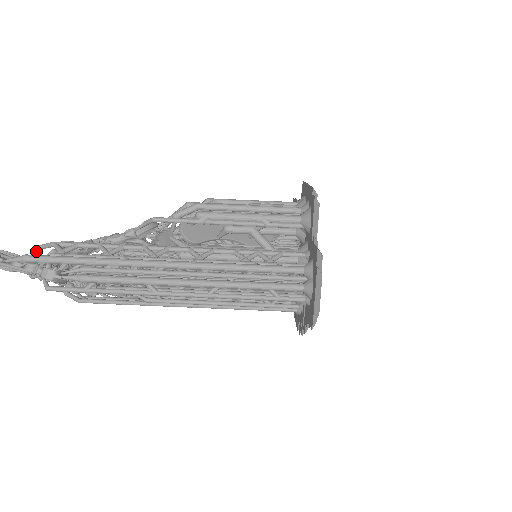
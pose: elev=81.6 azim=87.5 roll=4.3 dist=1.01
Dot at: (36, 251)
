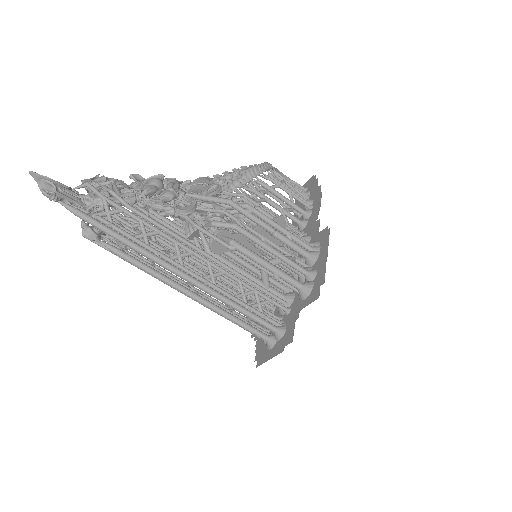
Dot at: (85, 186)
